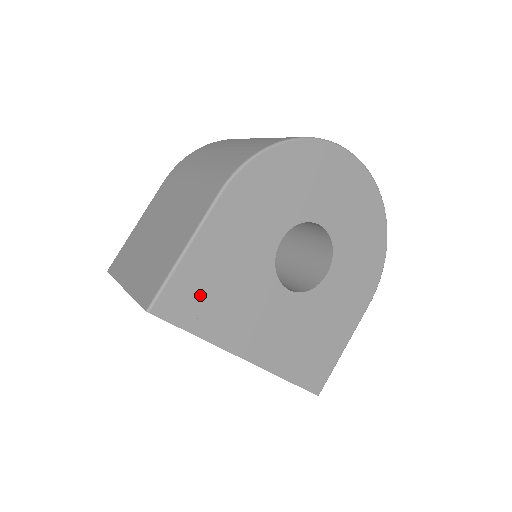
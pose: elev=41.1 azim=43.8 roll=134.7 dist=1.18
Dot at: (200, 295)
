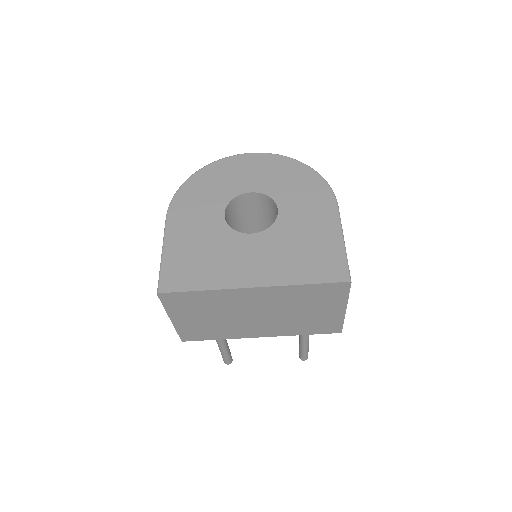
Dot at: (187, 268)
